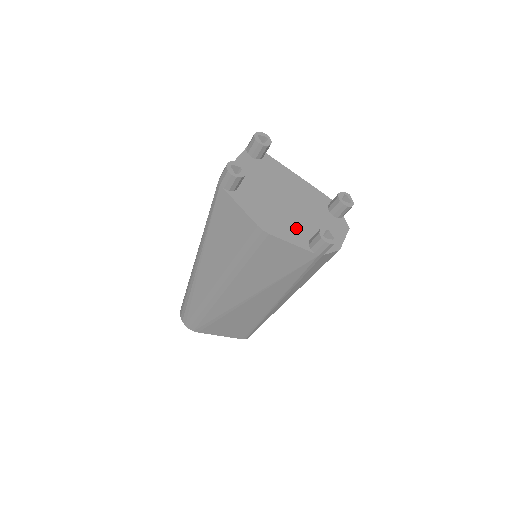
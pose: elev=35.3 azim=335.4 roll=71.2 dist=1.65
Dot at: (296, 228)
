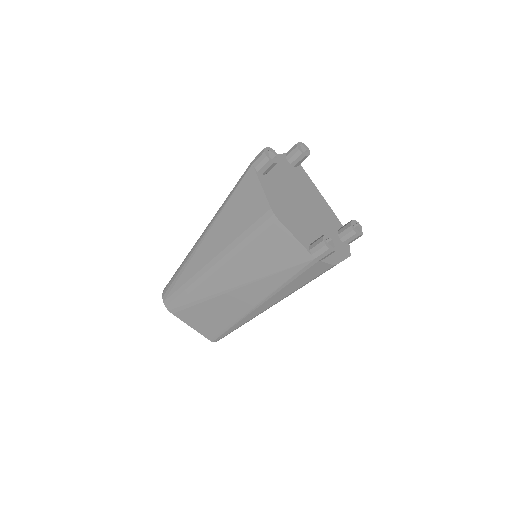
Dot at: (304, 229)
